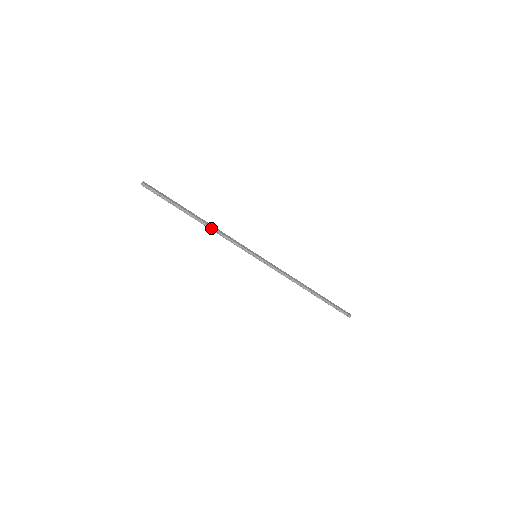
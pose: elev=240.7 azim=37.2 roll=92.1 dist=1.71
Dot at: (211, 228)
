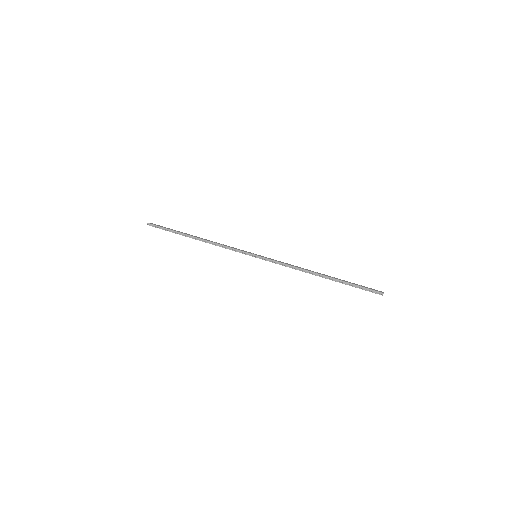
Dot at: (208, 242)
